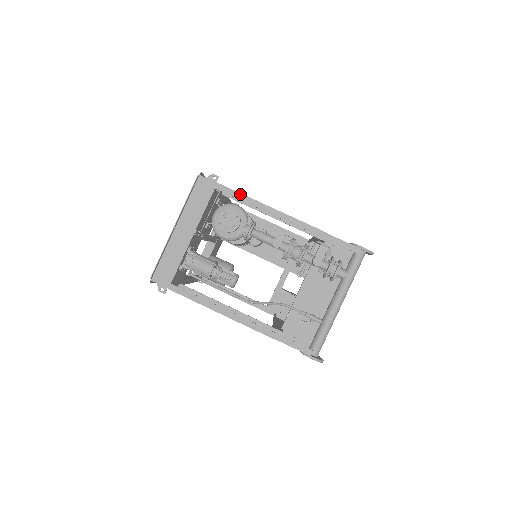
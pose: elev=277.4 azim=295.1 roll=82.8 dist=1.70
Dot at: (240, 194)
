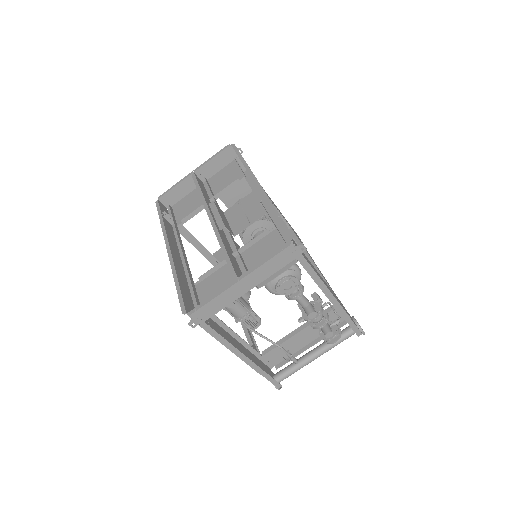
Dot at: (313, 271)
